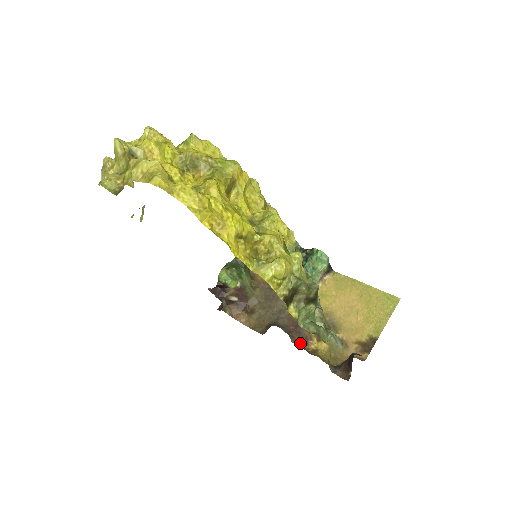
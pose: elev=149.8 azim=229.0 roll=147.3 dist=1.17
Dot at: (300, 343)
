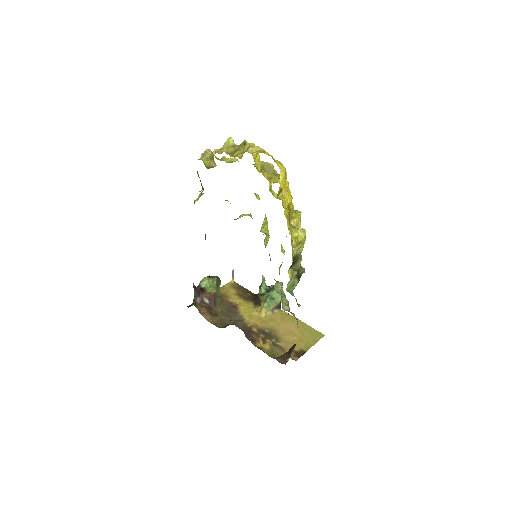
Dot at: occluded
